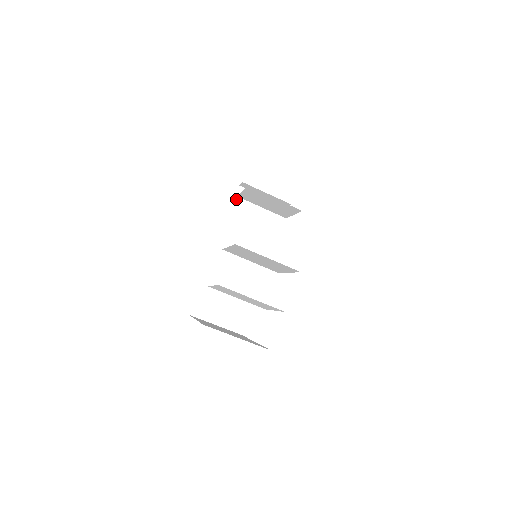
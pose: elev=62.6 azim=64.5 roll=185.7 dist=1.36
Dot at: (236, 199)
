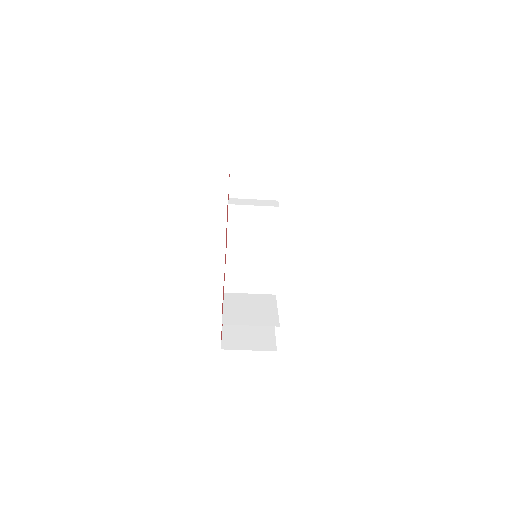
Dot at: (231, 185)
